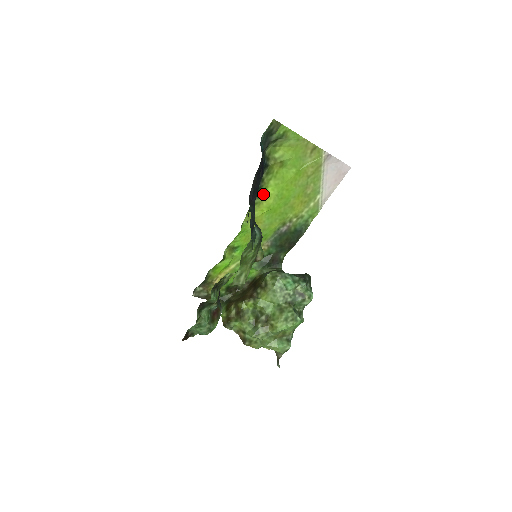
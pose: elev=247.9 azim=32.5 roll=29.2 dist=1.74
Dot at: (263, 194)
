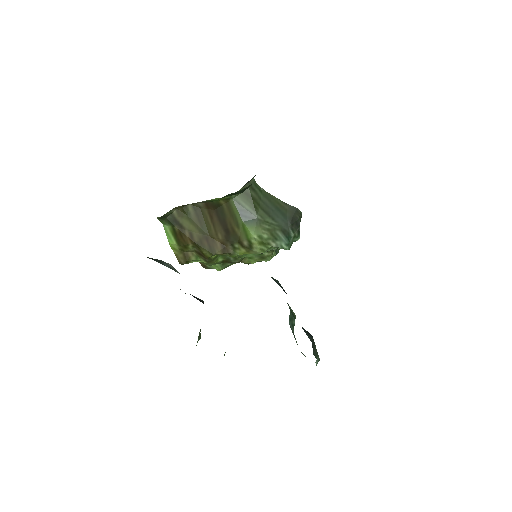
Dot at: occluded
